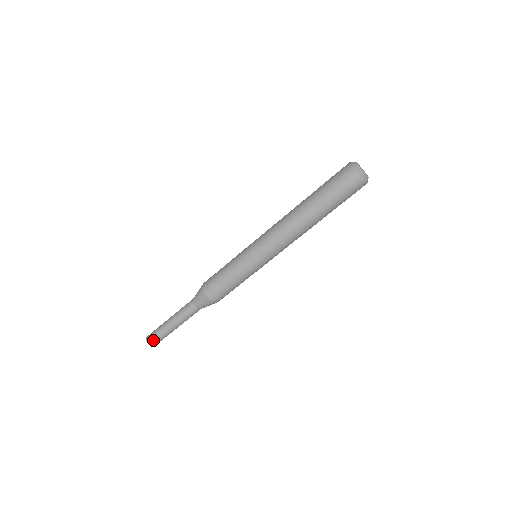
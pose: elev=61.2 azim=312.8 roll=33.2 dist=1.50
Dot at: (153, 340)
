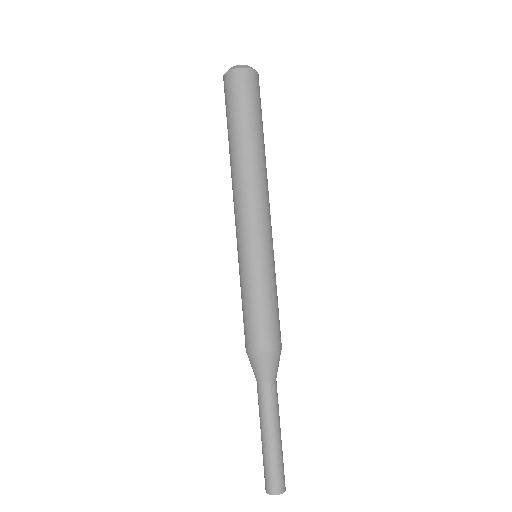
Dot at: (270, 483)
